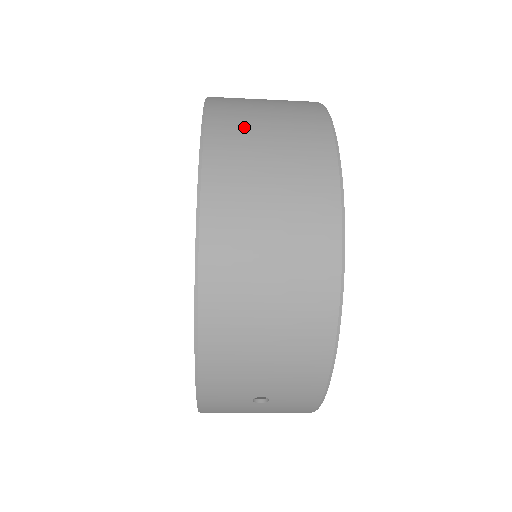
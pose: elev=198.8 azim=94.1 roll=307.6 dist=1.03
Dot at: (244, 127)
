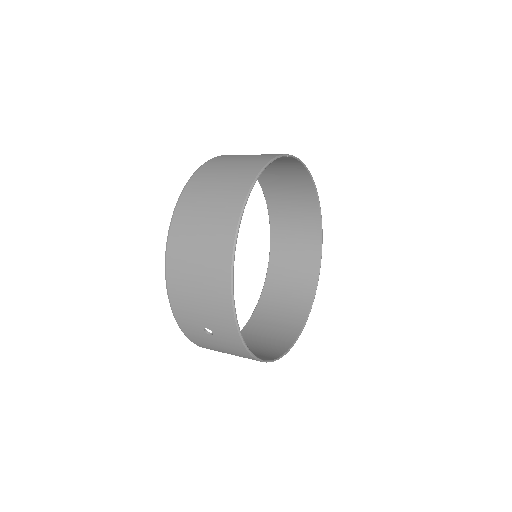
Dot at: (215, 170)
